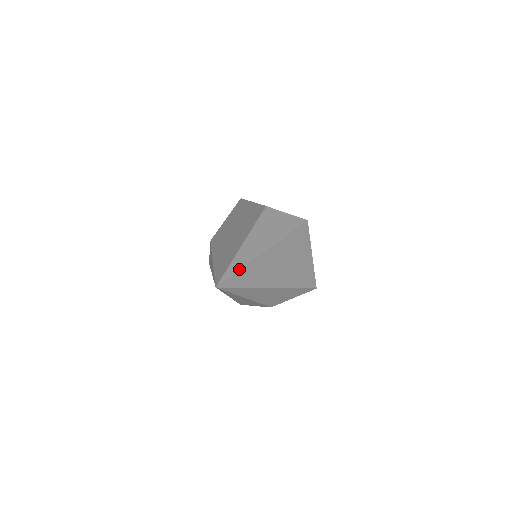
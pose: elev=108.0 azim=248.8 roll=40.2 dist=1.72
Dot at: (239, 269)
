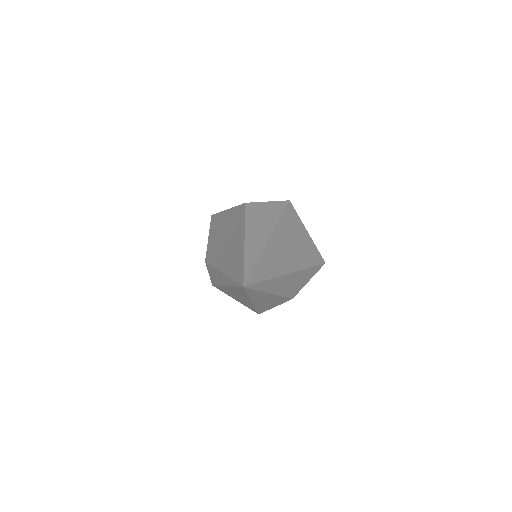
Dot at: (255, 263)
